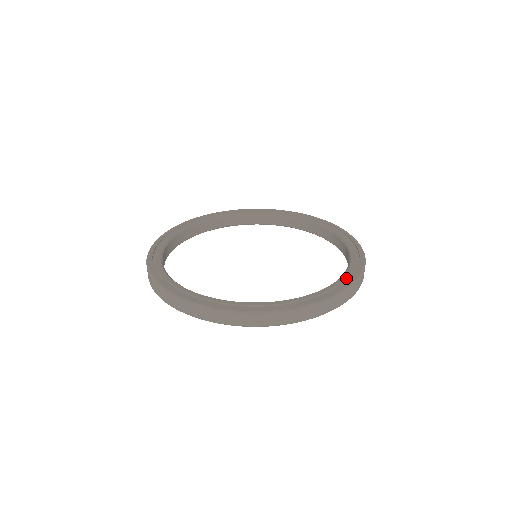
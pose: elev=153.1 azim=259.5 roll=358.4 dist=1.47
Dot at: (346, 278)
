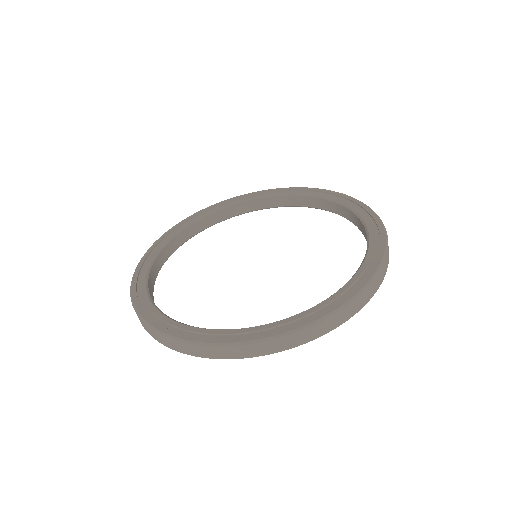
Dot at: (372, 228)
